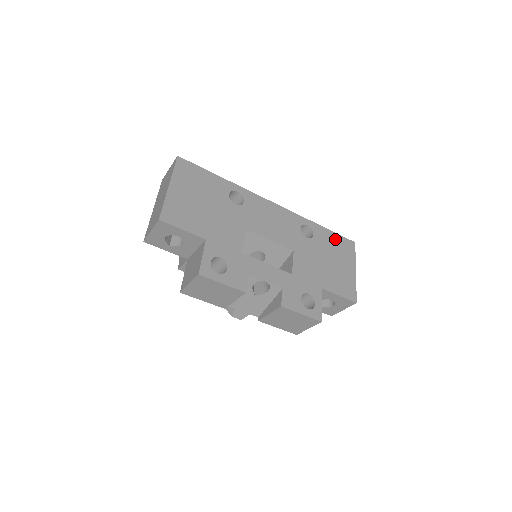
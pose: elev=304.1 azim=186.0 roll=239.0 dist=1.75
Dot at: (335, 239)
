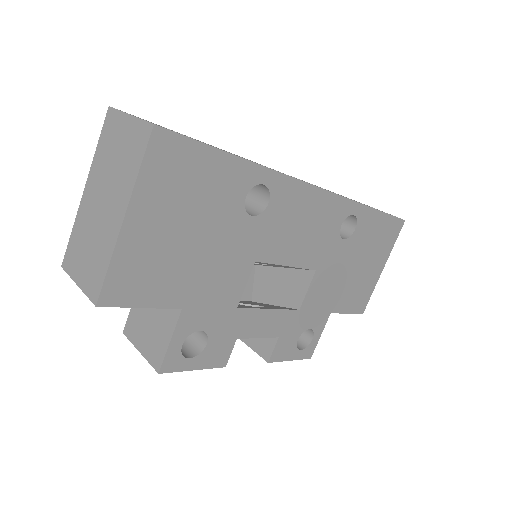
Dot at: (382, 225)
